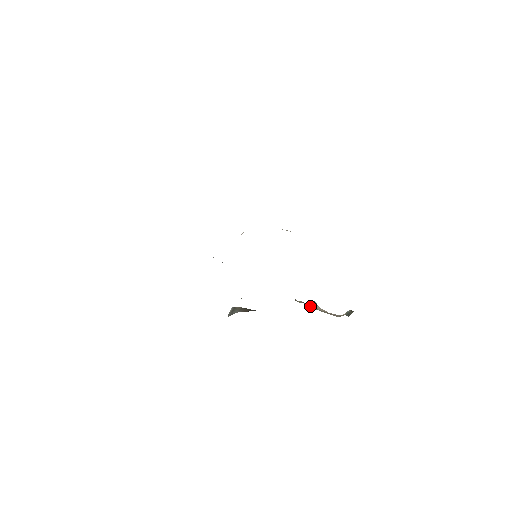
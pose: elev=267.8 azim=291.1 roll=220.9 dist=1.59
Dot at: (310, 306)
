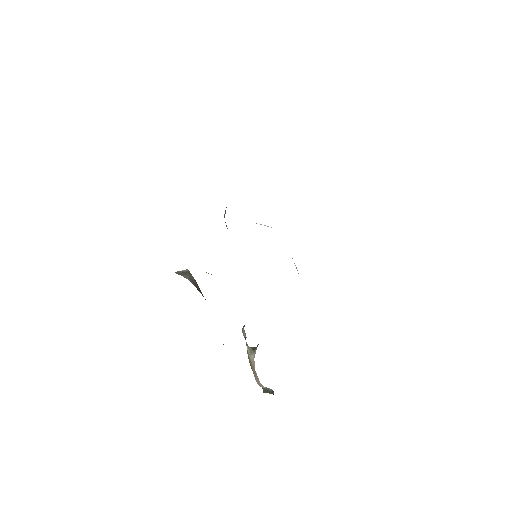
Dot at: (247, 347)
